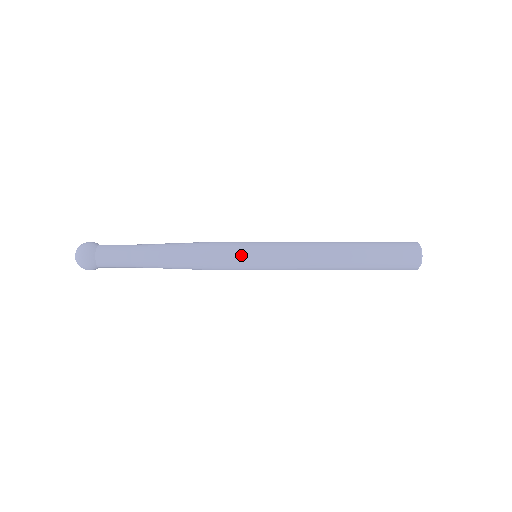
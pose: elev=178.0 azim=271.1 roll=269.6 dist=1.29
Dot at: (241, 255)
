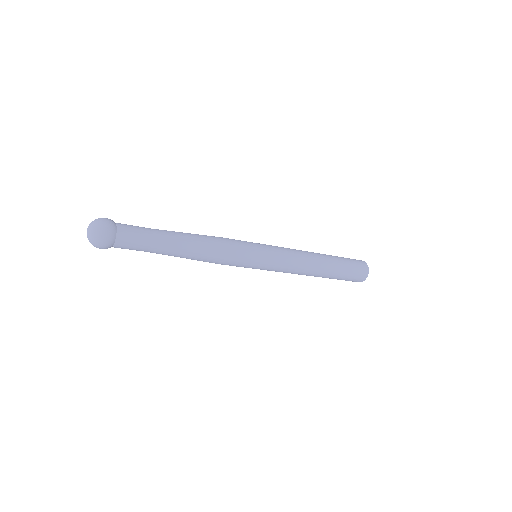
Dot at: (250, 244)
